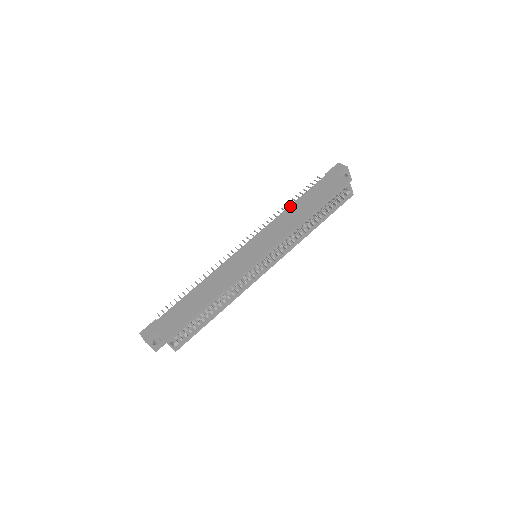
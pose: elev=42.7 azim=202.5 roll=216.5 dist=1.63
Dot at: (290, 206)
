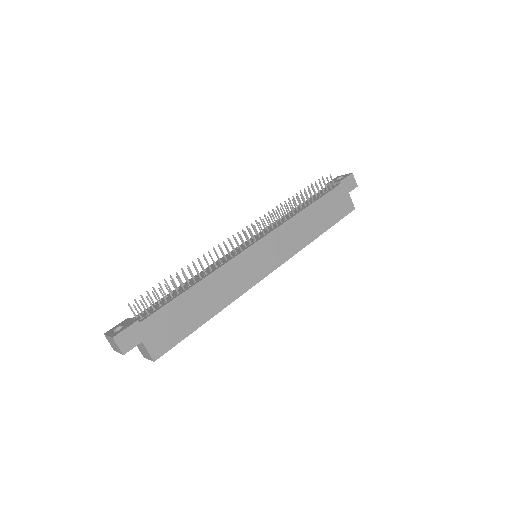
Dot at: (306, 209)
